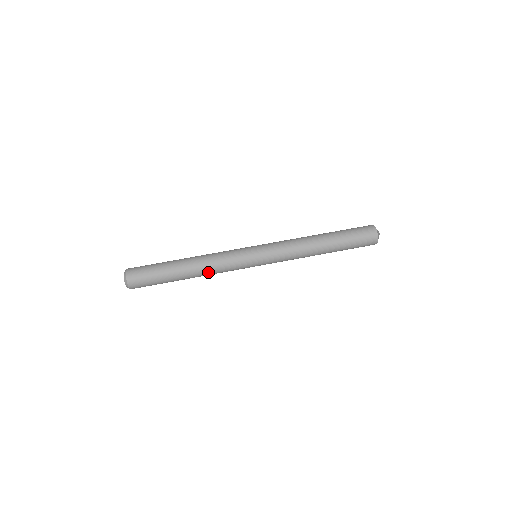
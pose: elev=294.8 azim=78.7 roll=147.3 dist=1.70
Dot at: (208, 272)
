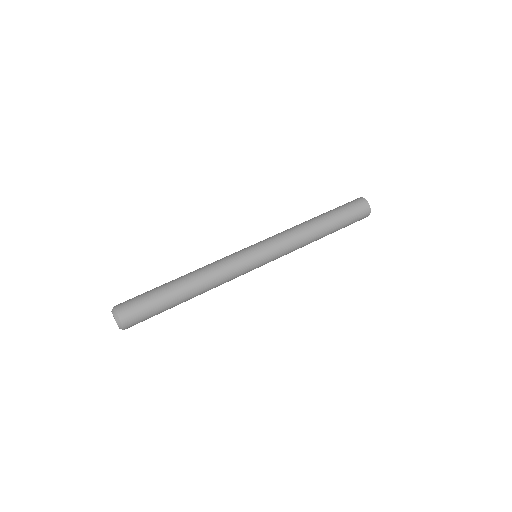
Dot at: (211, 283)
